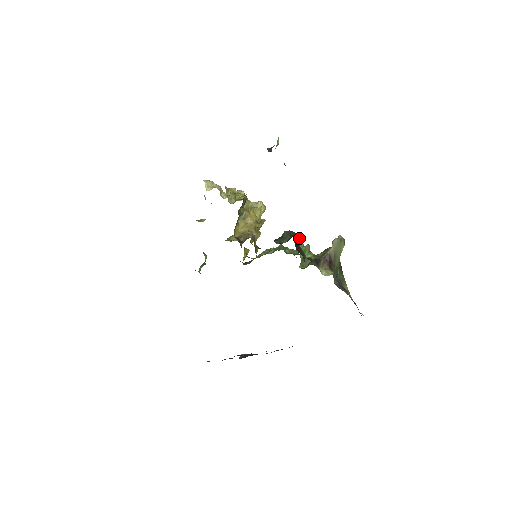
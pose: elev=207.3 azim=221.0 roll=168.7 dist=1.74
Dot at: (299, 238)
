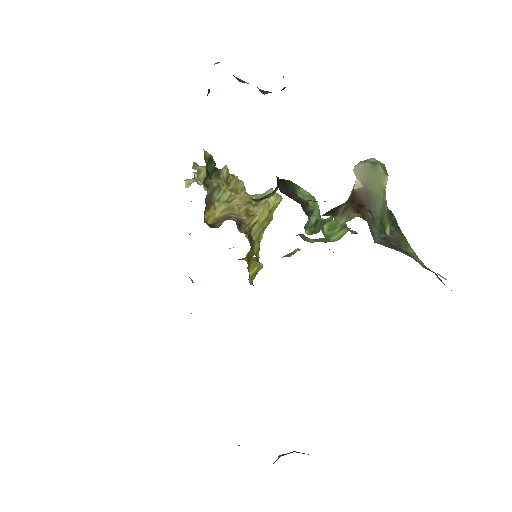
Dot at: (302, 190)
